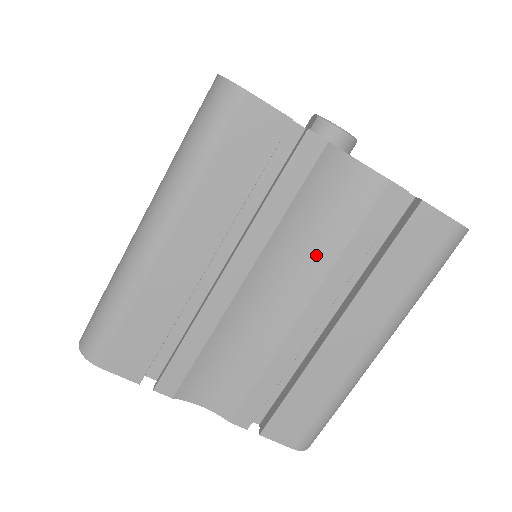
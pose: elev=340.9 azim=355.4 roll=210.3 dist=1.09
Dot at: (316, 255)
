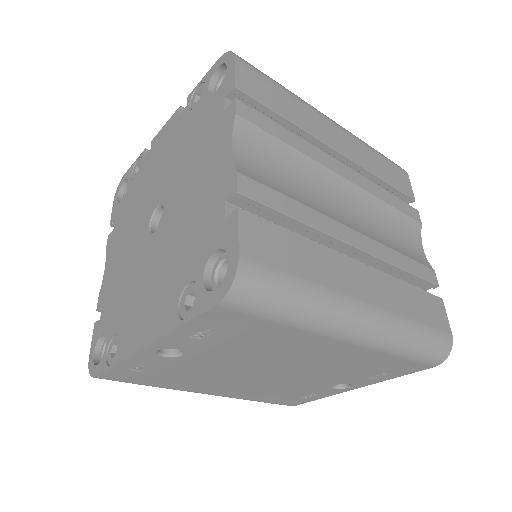
Dot at: (380, 234)
